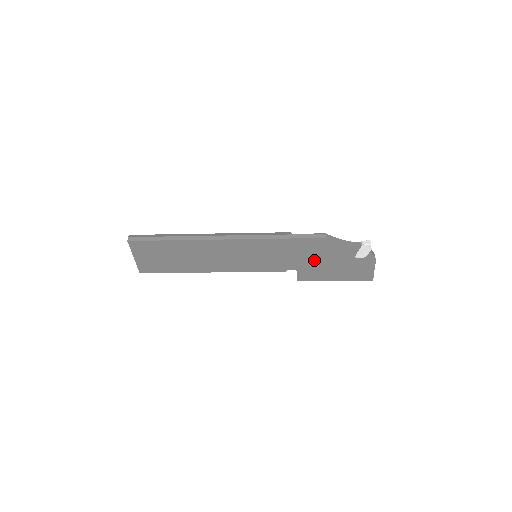
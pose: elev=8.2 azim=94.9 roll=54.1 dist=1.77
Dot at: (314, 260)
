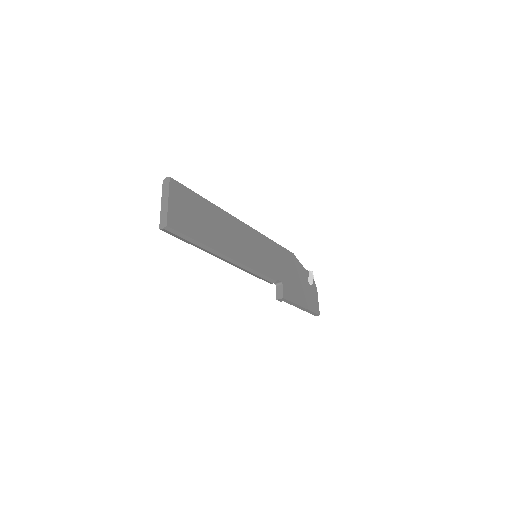
Dot at: (290, 275)
